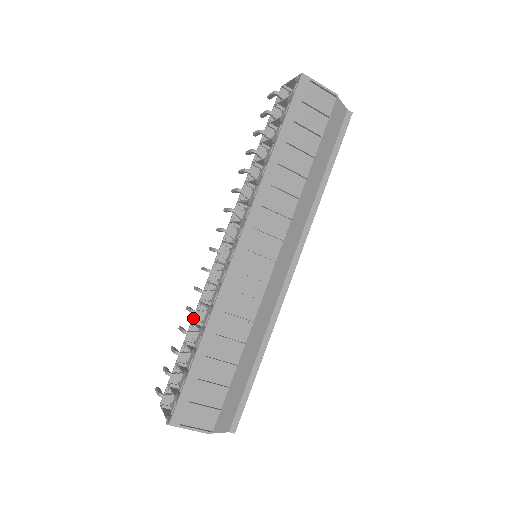
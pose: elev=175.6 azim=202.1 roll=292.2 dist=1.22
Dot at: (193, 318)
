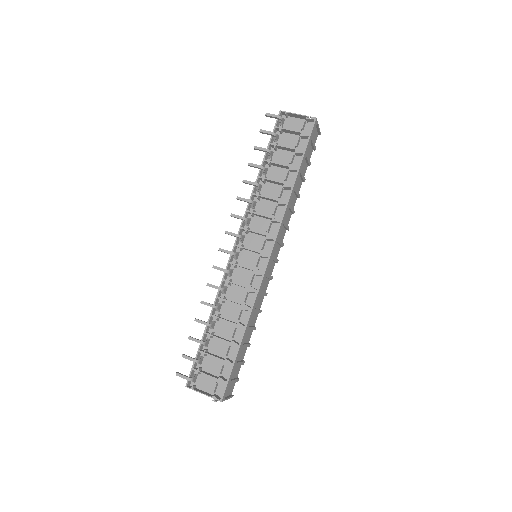
Dot at: (212, 311)
